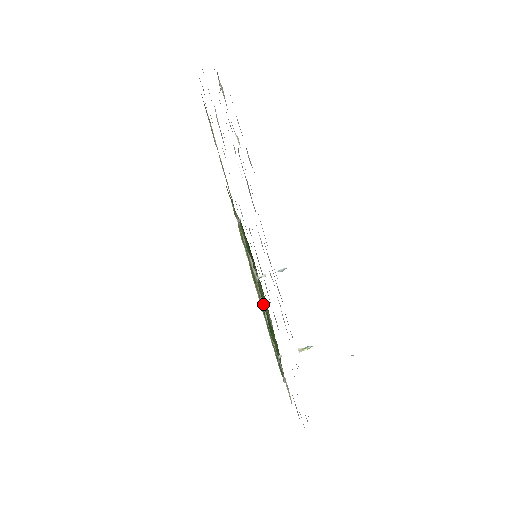
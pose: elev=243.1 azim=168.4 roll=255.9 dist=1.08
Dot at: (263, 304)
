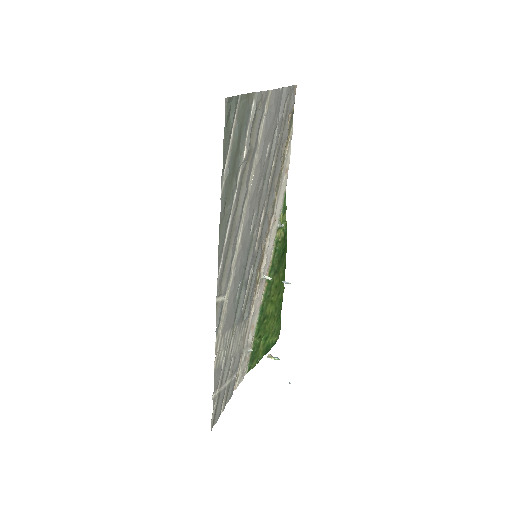
Dot at: (267, 303)
